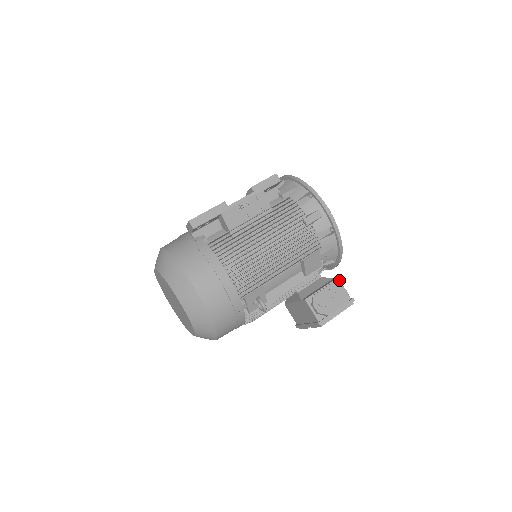
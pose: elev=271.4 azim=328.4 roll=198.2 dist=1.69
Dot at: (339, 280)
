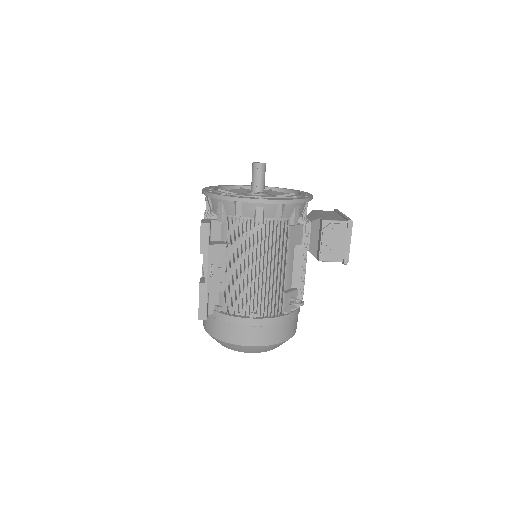
Dot at: (325, 221)
